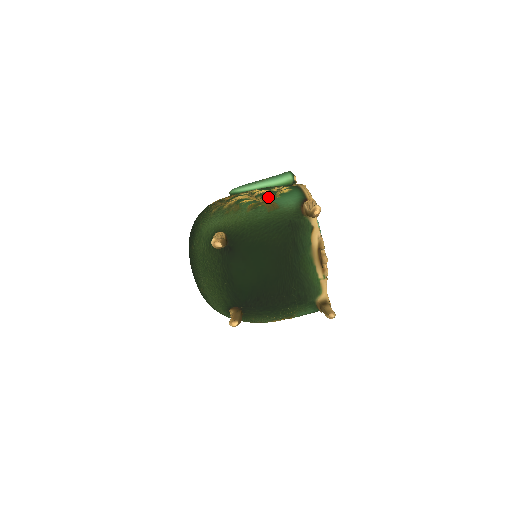
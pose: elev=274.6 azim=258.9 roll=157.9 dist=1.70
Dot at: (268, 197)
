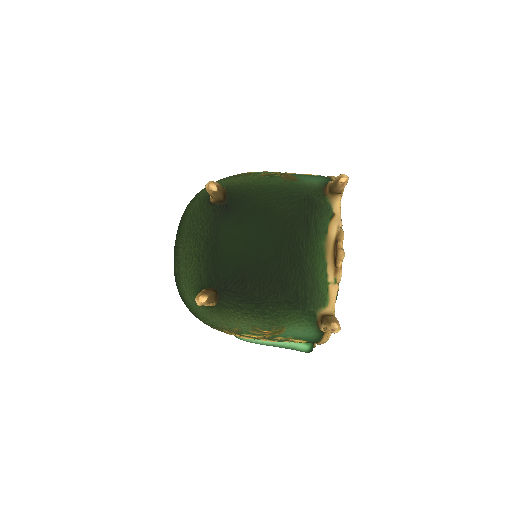
Dot at: (288, 173)
